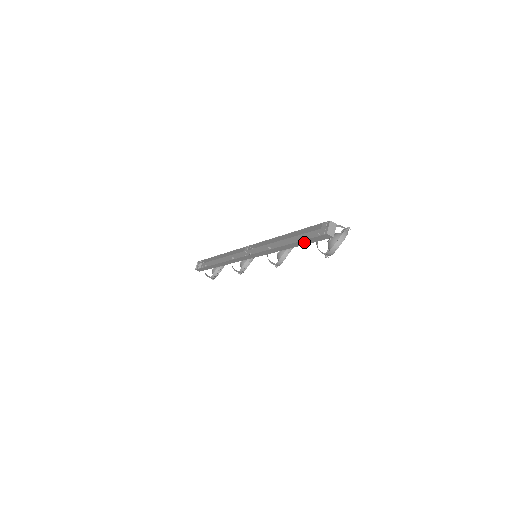
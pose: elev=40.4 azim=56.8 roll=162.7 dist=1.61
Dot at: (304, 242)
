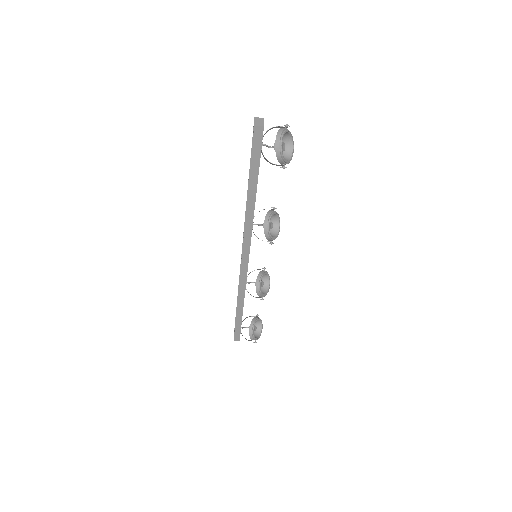
Dot at: (254, 167)
